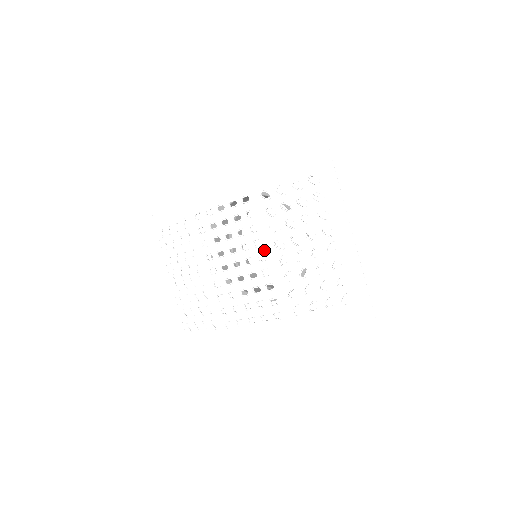
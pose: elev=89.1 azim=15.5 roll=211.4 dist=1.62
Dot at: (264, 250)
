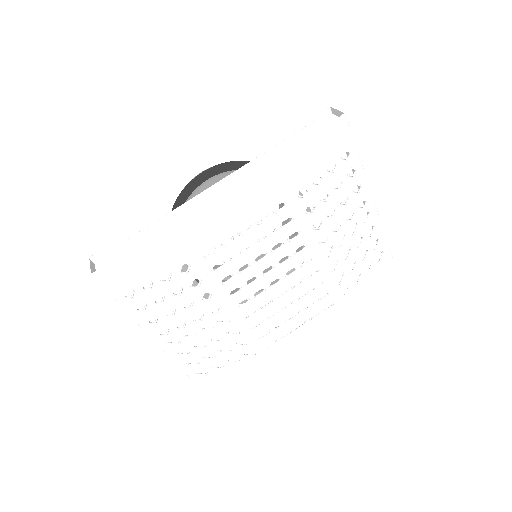
Dot at: (307, 253)
